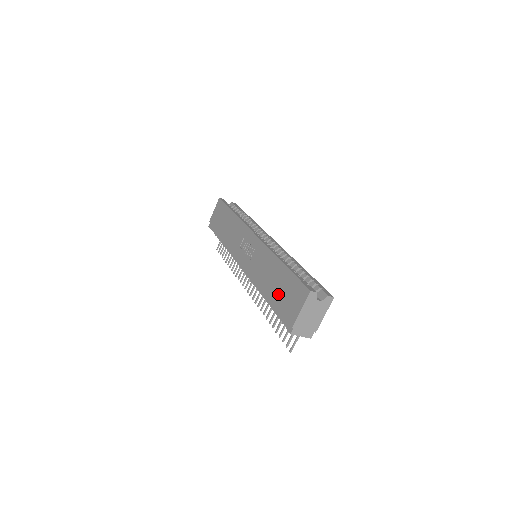
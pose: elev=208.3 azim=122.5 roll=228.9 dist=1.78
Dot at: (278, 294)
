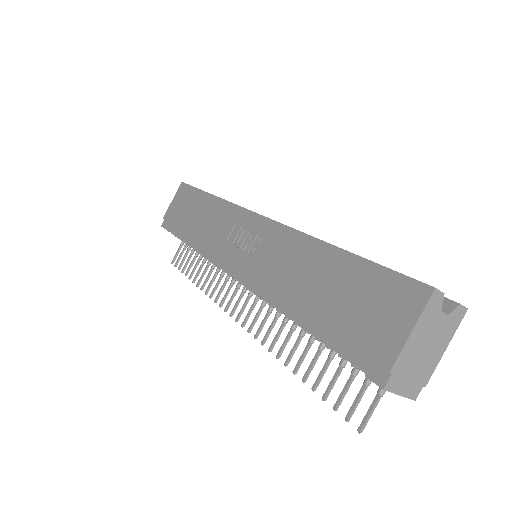
Dot at: (333, 306)
